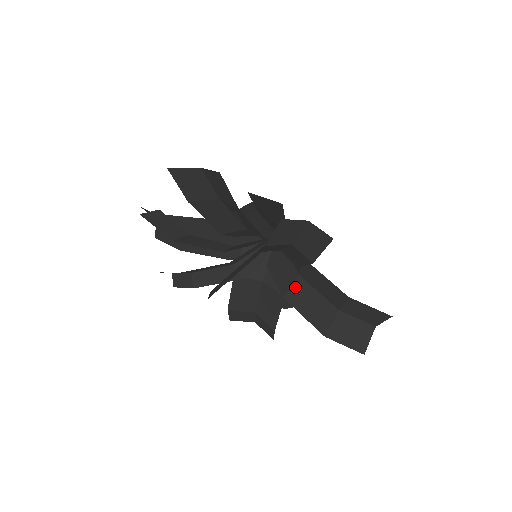
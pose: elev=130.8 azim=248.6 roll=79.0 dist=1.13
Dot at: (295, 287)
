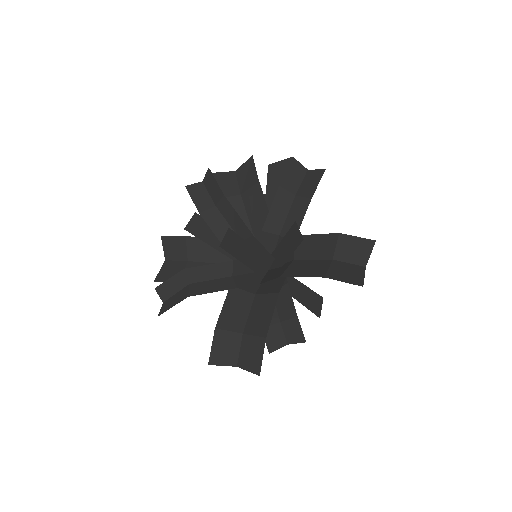
Dot at: (291, 267)
